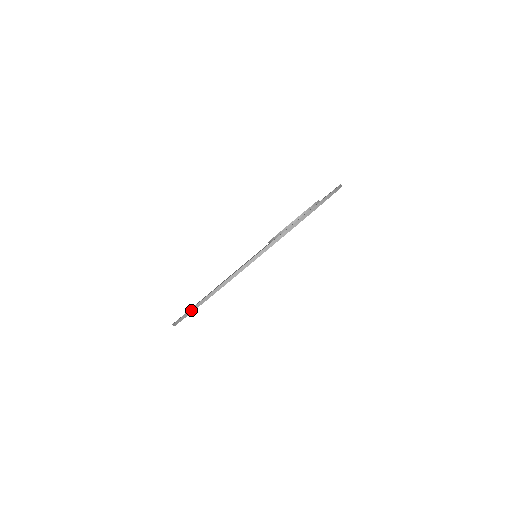
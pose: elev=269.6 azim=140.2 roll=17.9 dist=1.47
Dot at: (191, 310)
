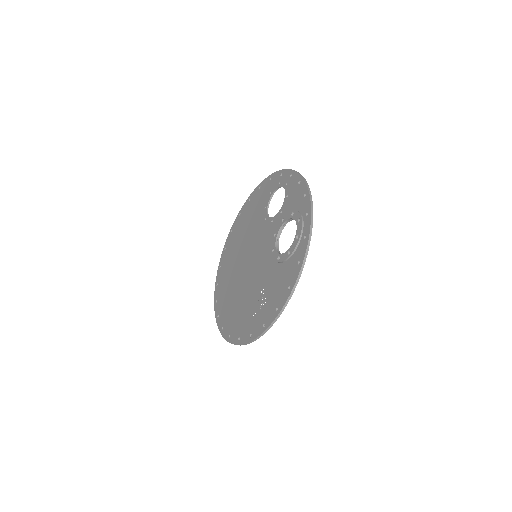
Dot at: (250, 342)
